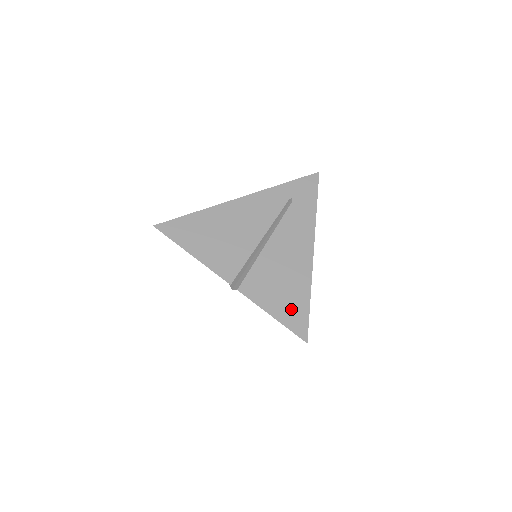
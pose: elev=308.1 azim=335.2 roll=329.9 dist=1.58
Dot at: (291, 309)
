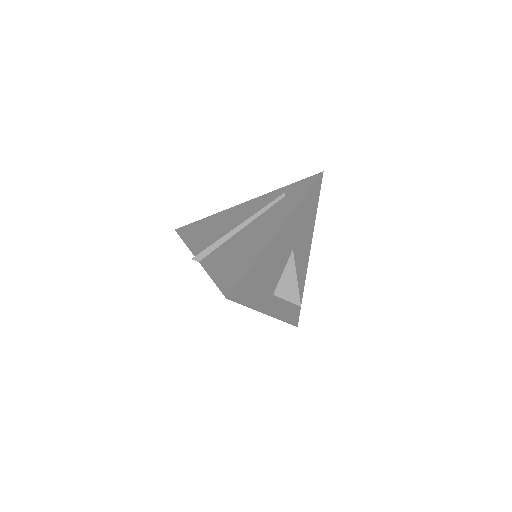
Dot at: (231, 272)
